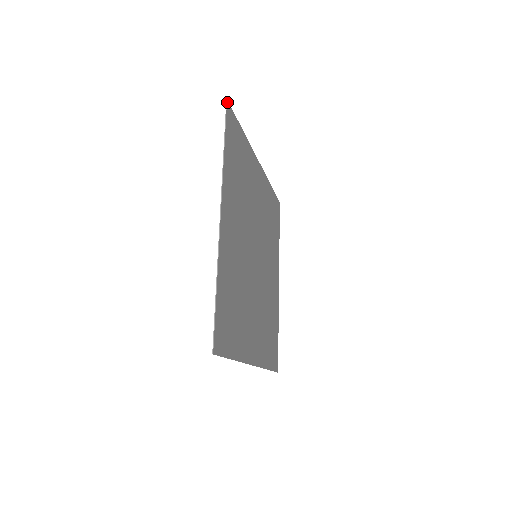
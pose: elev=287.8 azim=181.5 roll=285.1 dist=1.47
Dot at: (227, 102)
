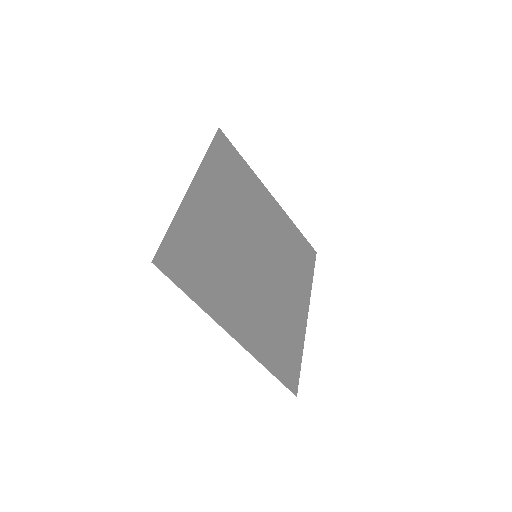
Dot at: (154, 263)
